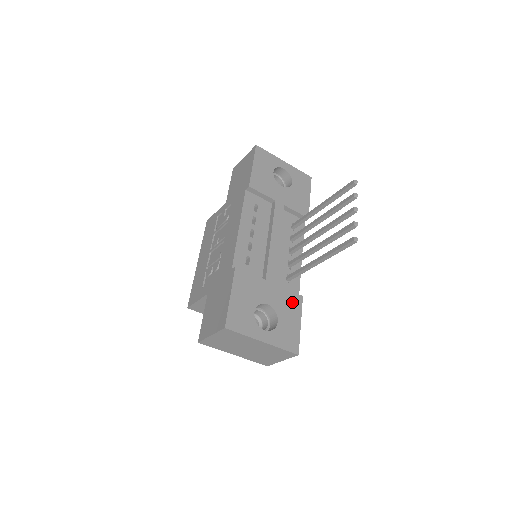
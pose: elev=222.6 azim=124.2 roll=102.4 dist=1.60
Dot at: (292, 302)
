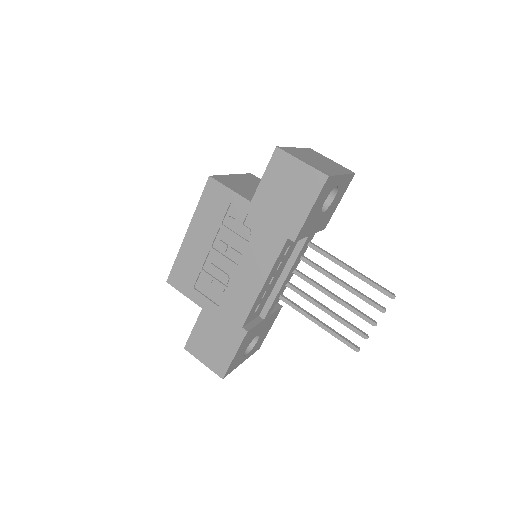
Dot at: (273, 318)
